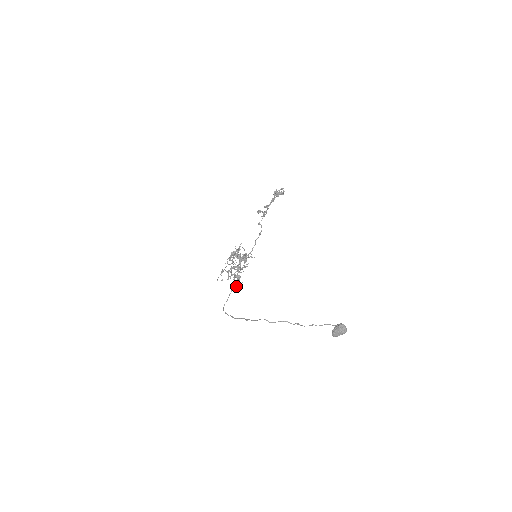
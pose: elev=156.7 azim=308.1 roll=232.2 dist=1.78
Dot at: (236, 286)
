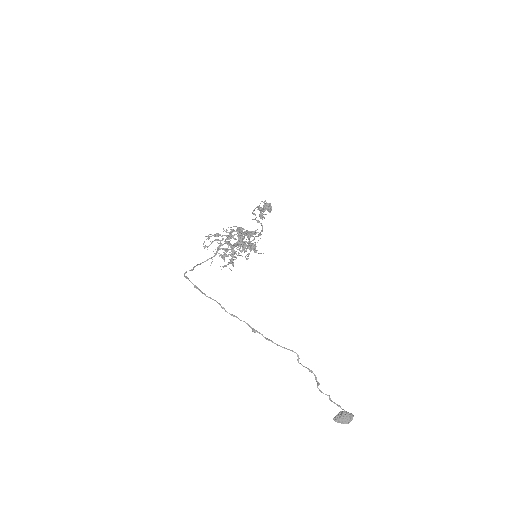
Dot at: (211, 263)
